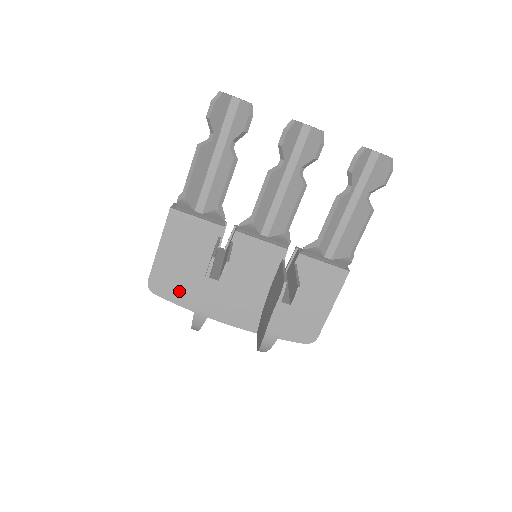
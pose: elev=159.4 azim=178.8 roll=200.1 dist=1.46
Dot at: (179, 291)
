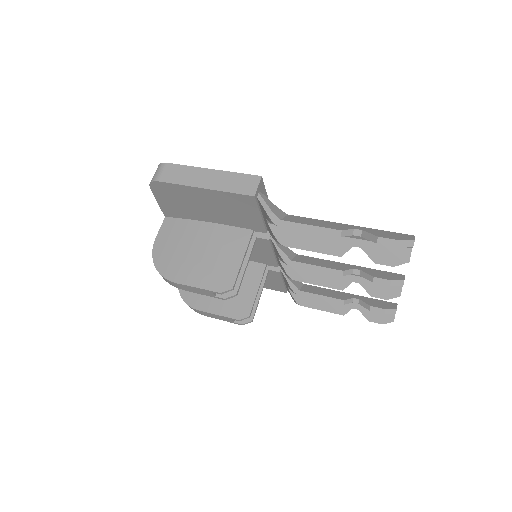
Dot at: (173, 204)
